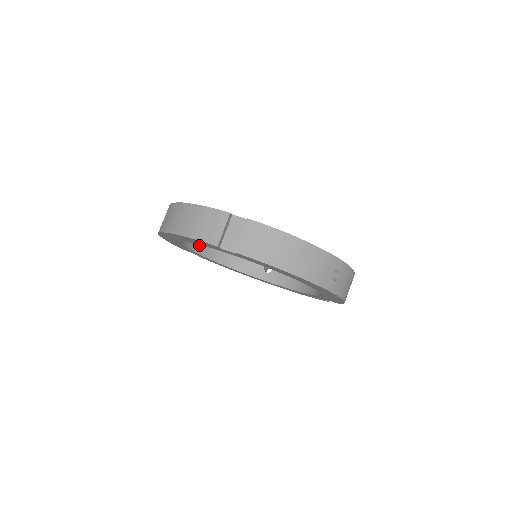
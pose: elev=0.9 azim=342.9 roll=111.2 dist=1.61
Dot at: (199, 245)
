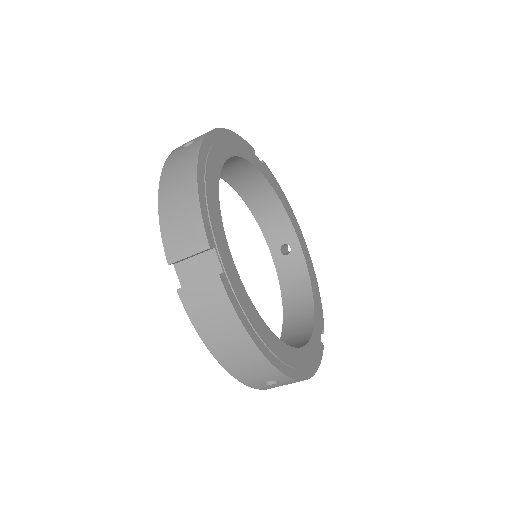
Dot at: (233, 175)
